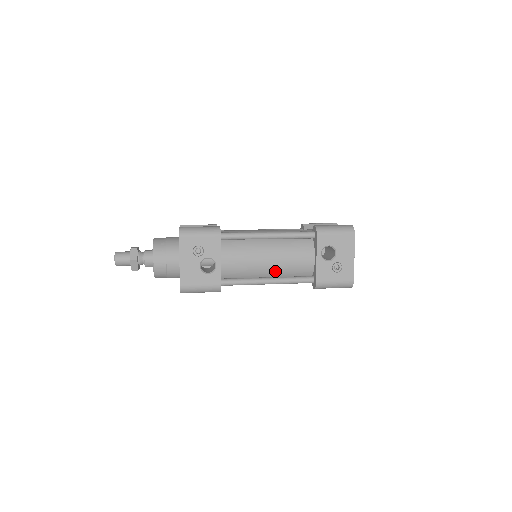
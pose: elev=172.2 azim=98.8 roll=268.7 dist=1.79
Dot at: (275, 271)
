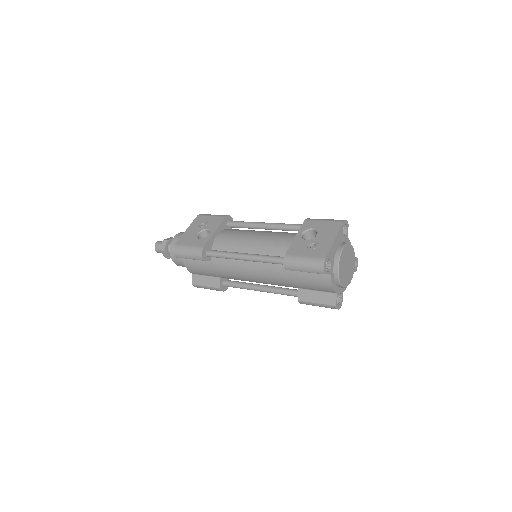
Dot at: (256, 250)
